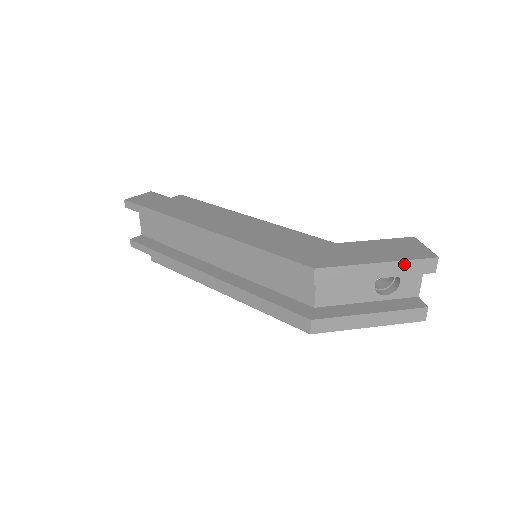
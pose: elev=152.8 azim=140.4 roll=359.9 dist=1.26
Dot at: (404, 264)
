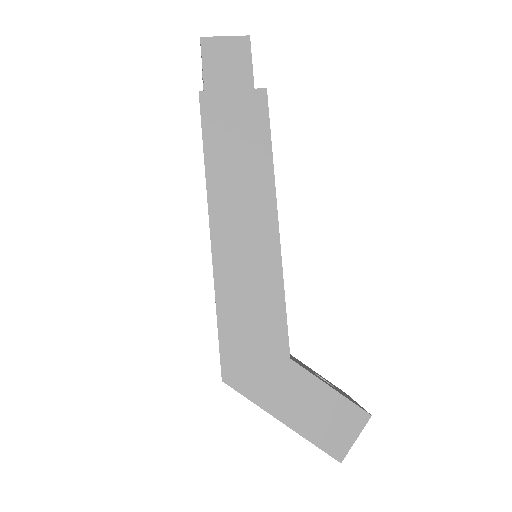
Dot at: (307, 438)
